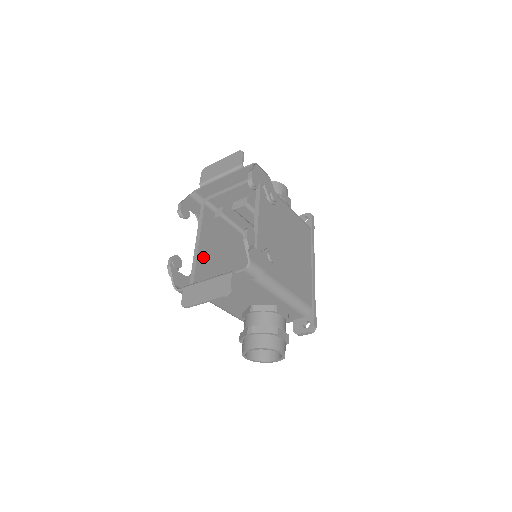
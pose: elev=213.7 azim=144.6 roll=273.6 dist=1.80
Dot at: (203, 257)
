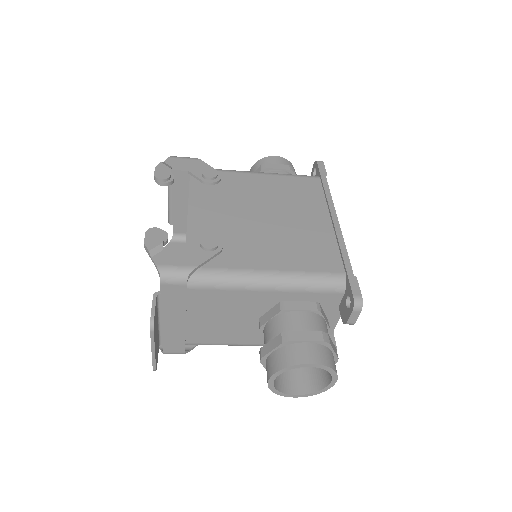
Dot at: occluded
